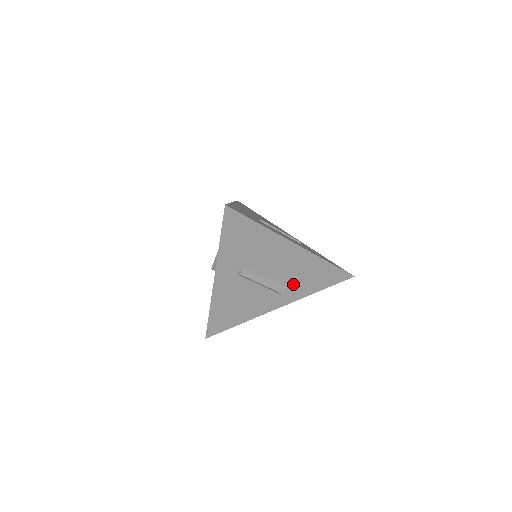
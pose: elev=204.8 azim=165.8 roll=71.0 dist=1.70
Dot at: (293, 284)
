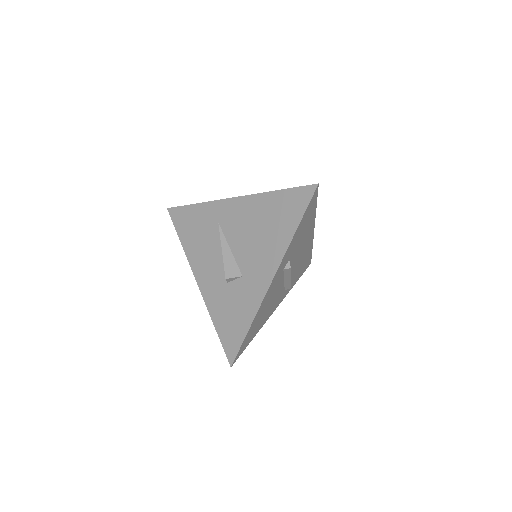
Dot at: (293, 277)
